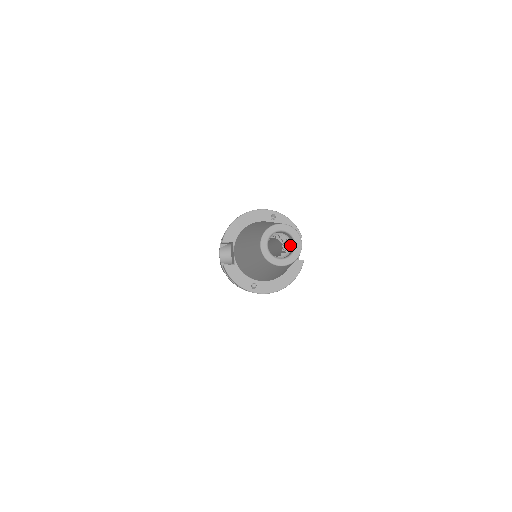
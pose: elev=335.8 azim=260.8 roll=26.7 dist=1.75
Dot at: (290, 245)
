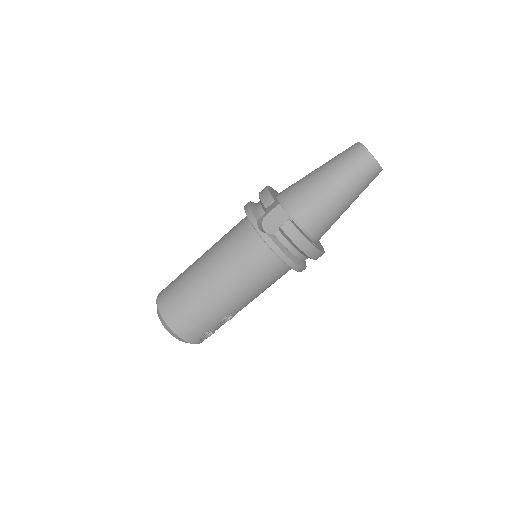
Dot at: occluded
